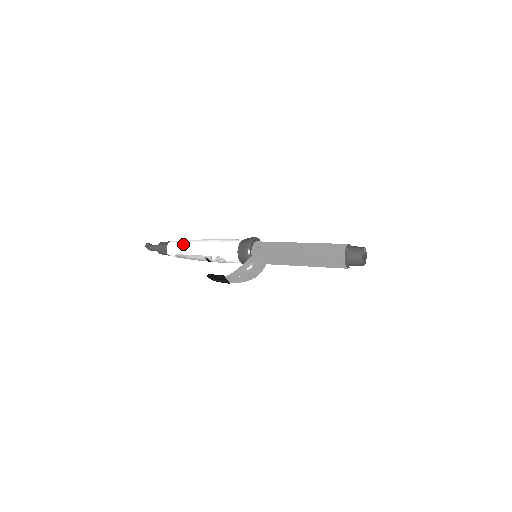
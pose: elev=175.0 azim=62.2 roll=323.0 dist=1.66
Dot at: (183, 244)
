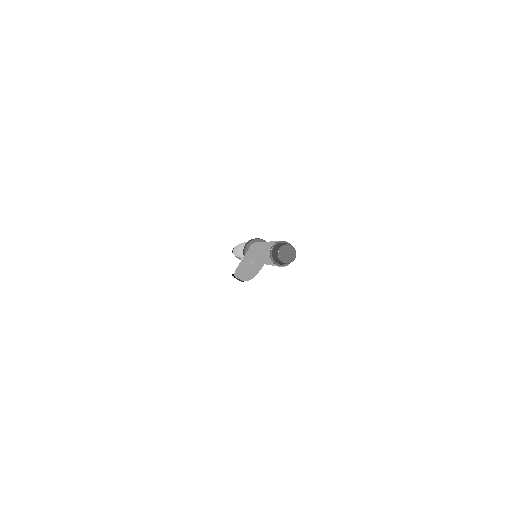
Dot at: (235, 247)
